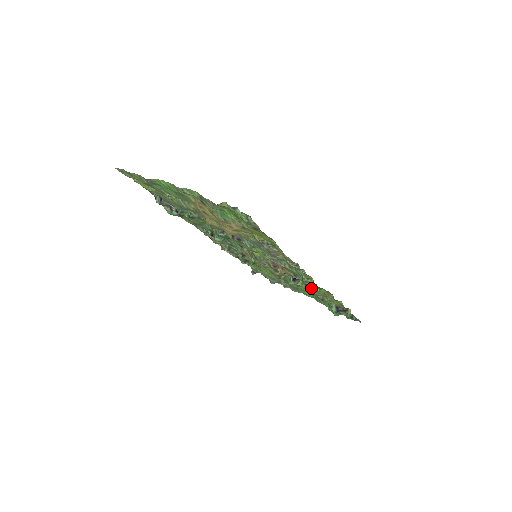
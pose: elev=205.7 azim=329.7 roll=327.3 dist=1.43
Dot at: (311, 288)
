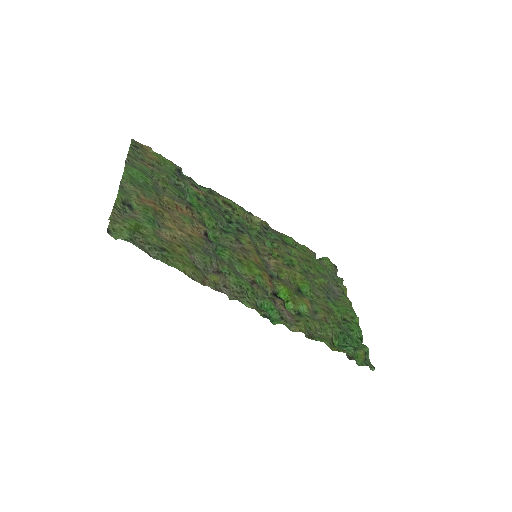
Dot at: (293, 313)
